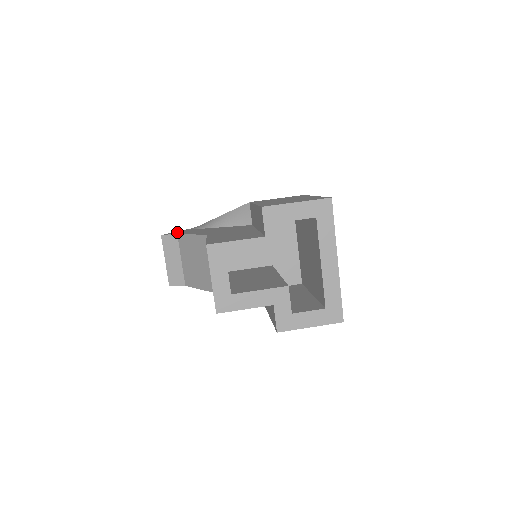
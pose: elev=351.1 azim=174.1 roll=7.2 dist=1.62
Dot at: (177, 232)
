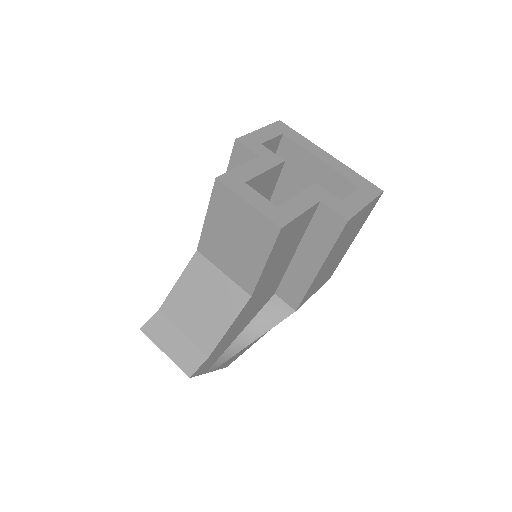
Dot at: occluded
